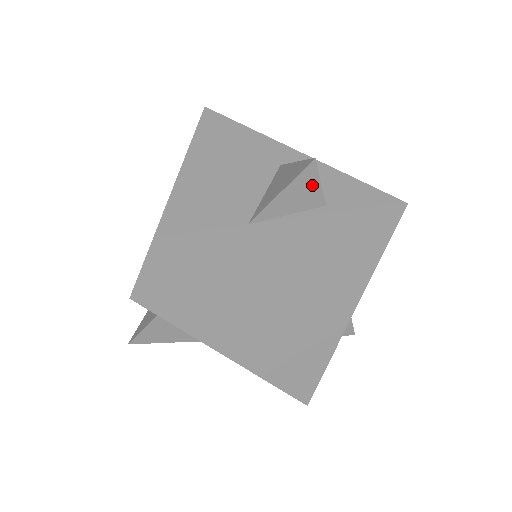
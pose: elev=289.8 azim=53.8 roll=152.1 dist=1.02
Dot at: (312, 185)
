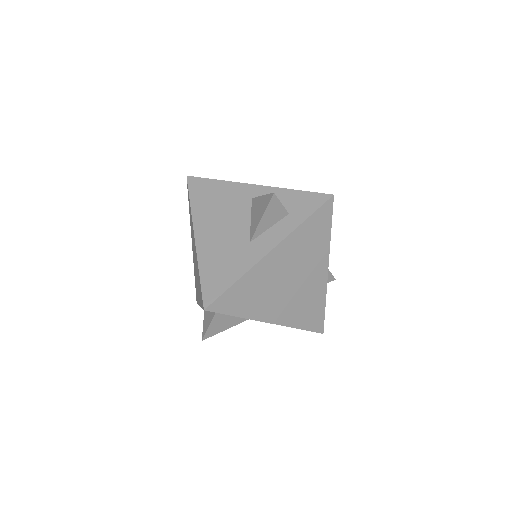
Dot at: (277, 207)
